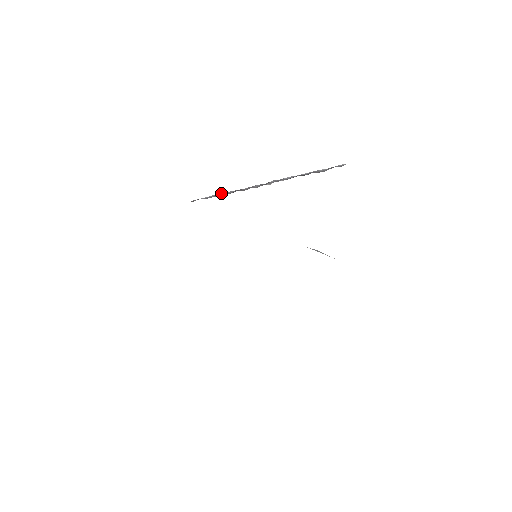
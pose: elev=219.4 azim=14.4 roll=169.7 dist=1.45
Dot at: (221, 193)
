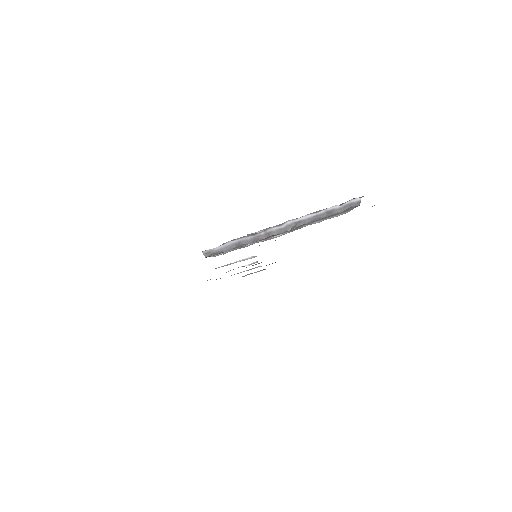
Dot at: (235, 242)
